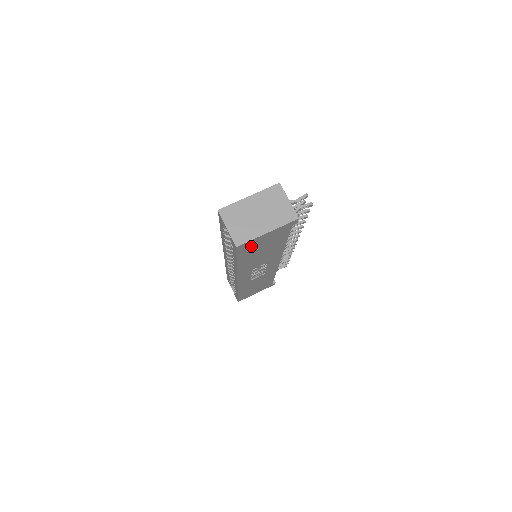
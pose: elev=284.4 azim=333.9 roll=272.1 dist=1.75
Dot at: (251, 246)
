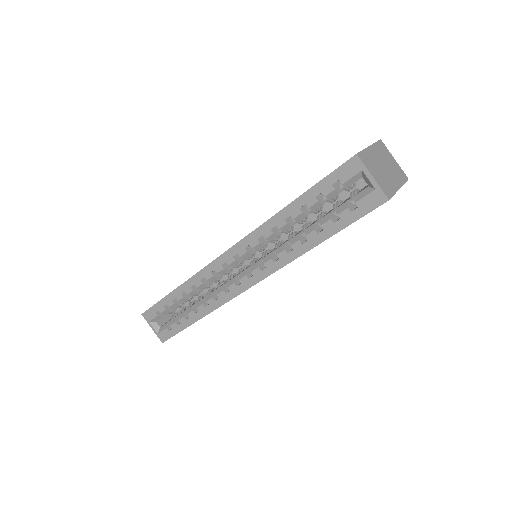
Dot at: occluded
